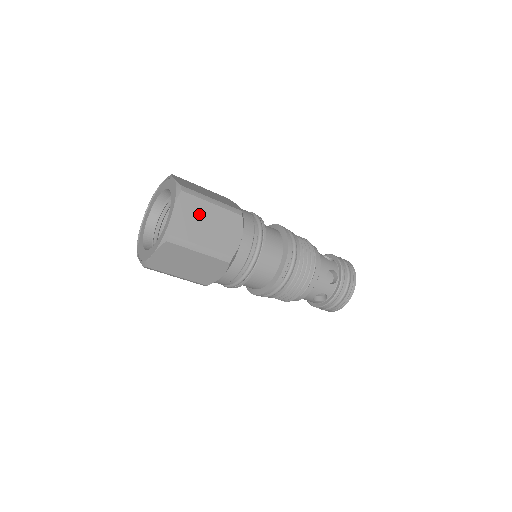
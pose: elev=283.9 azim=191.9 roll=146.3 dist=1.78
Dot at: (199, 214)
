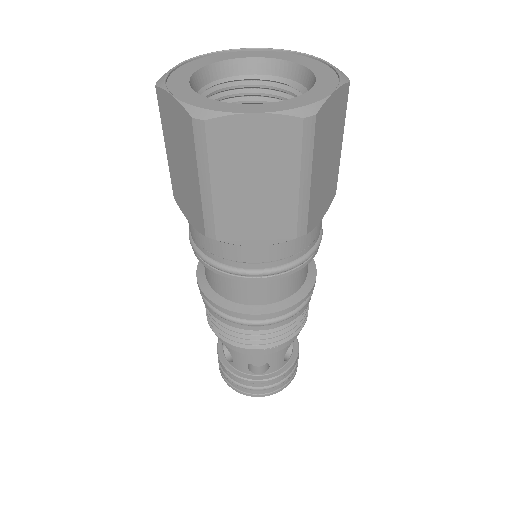
Dot at: (334, 135)
